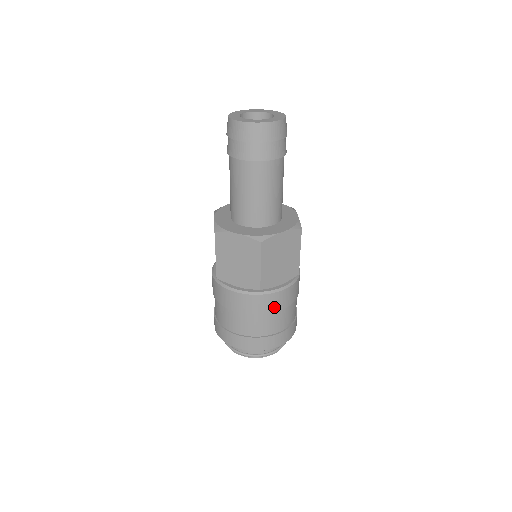
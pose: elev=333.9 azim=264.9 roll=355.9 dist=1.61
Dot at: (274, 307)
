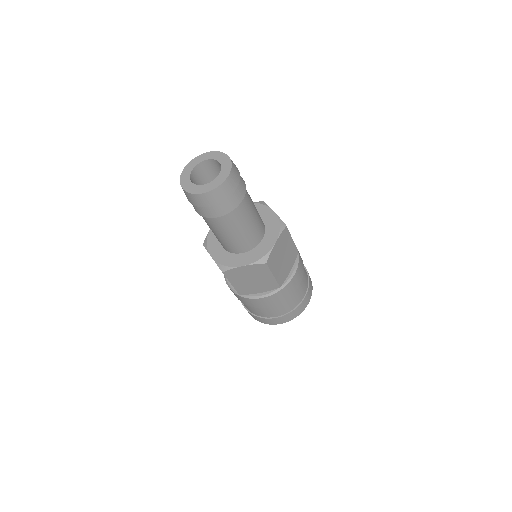
Dot at: (294, 288)
